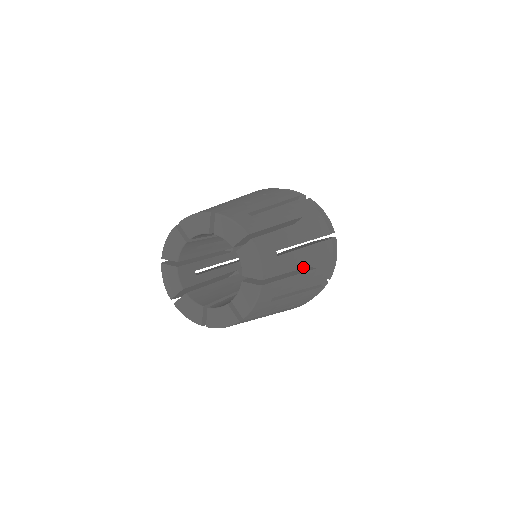
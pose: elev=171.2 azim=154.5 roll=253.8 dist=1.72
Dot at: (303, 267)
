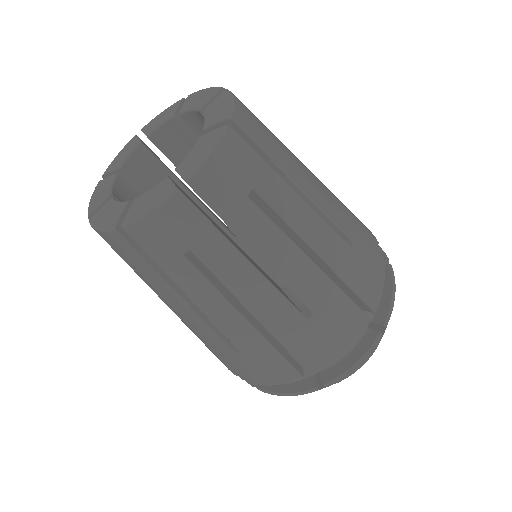
Dot at: occluded
